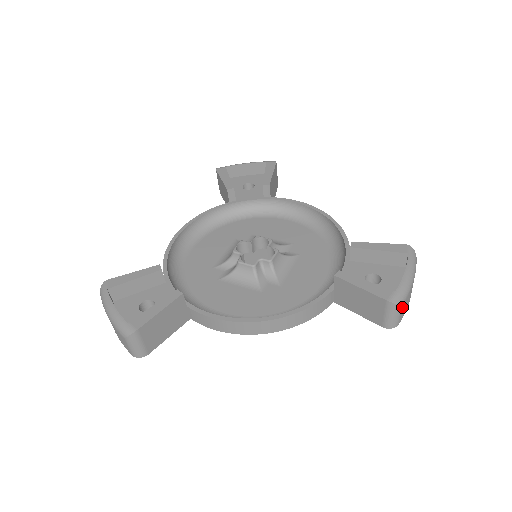
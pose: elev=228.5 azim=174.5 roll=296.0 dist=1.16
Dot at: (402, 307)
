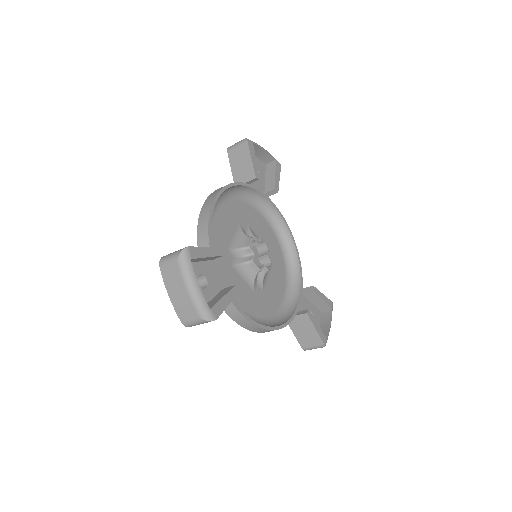
Dot at: occluded
